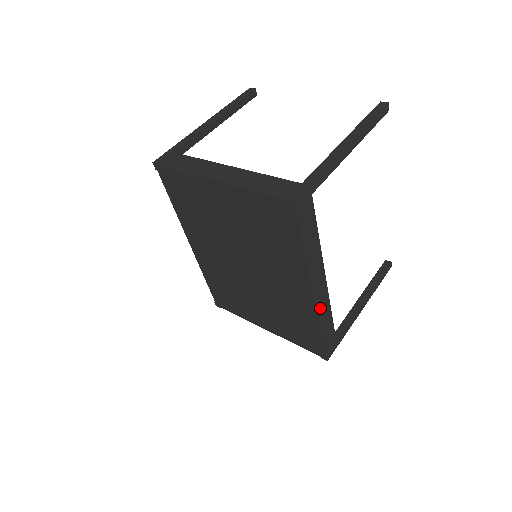
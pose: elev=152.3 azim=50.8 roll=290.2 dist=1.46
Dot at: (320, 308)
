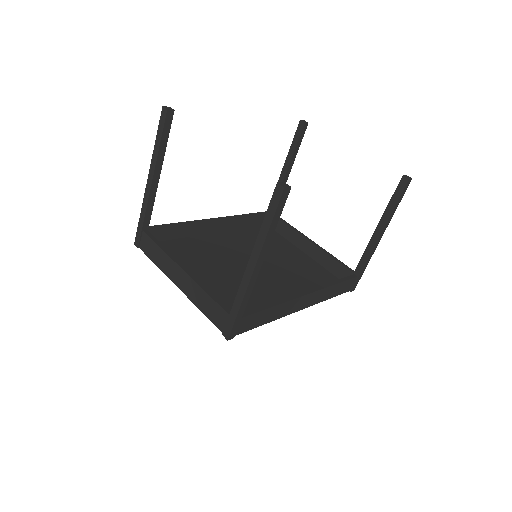
Dot at: (316, 300)
